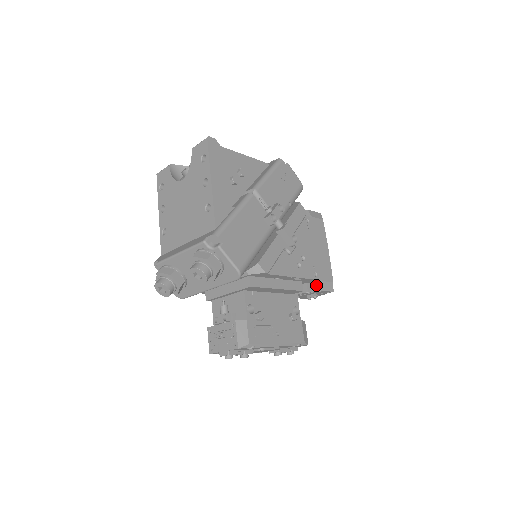
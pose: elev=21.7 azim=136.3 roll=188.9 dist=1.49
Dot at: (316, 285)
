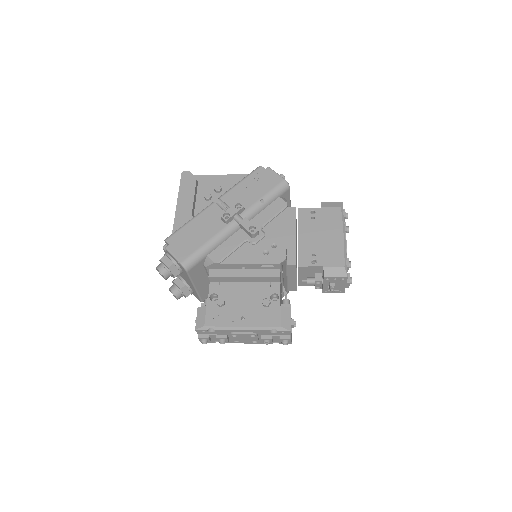
Dot at: (323, 273)
